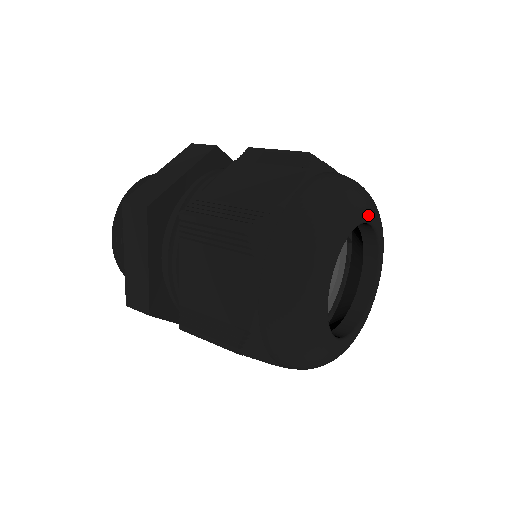
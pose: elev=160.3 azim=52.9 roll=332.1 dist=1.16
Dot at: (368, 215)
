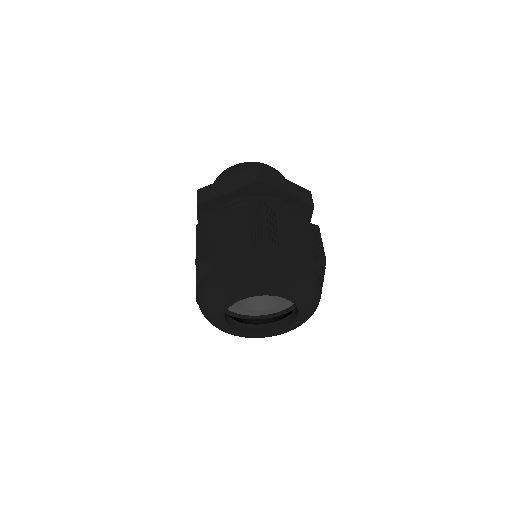
Dot at: (273, 293)
